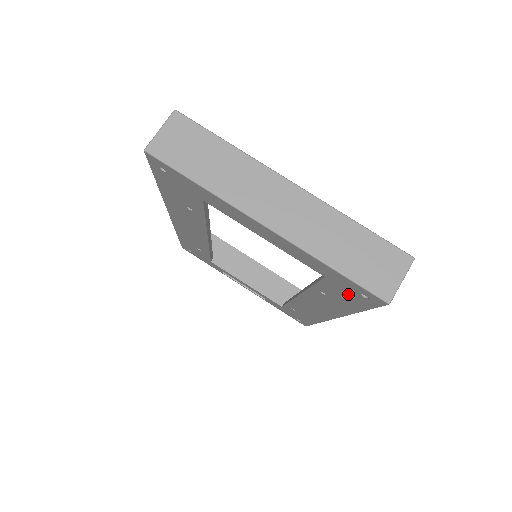
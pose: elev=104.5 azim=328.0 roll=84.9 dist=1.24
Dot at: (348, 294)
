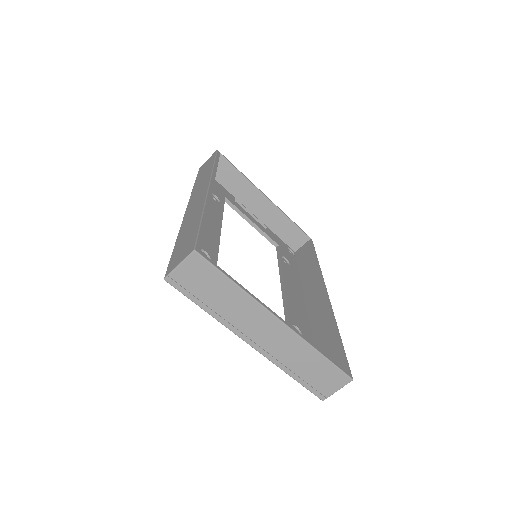
Dot at: occluded
